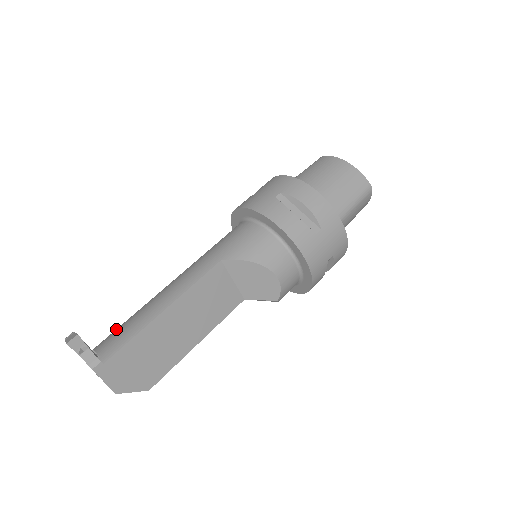
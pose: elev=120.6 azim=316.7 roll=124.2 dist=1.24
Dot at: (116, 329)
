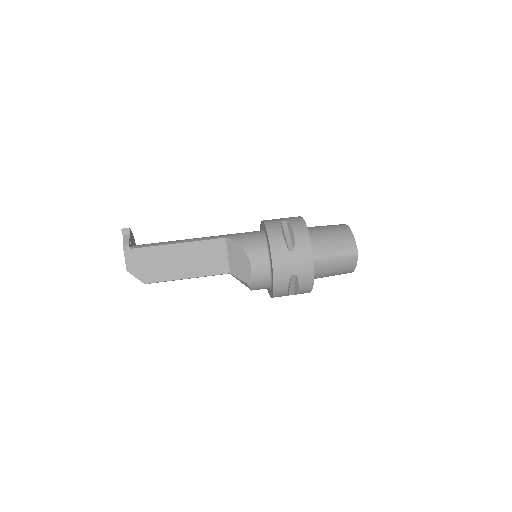
Dot at: occluded
